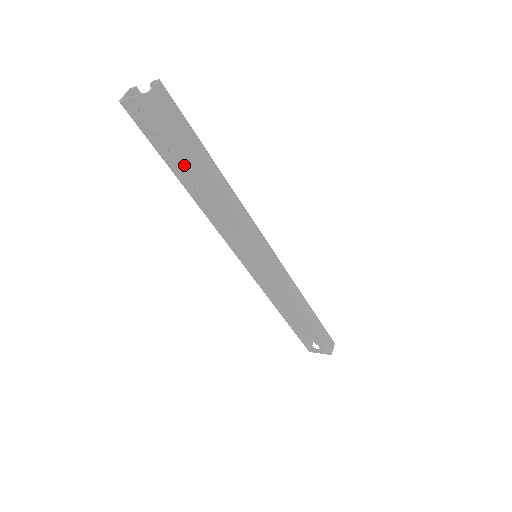
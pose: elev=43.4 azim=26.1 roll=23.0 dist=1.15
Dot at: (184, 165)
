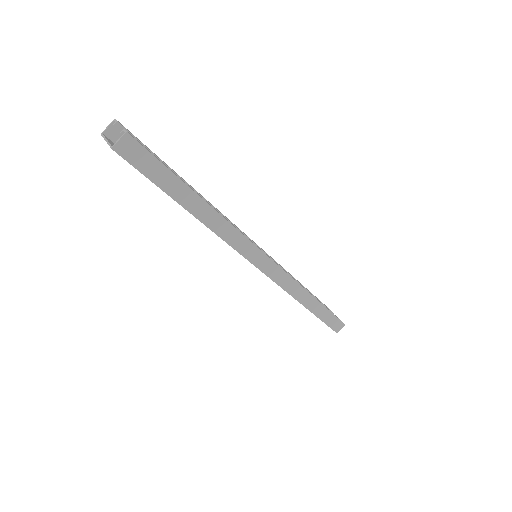
Dot at: occluded
